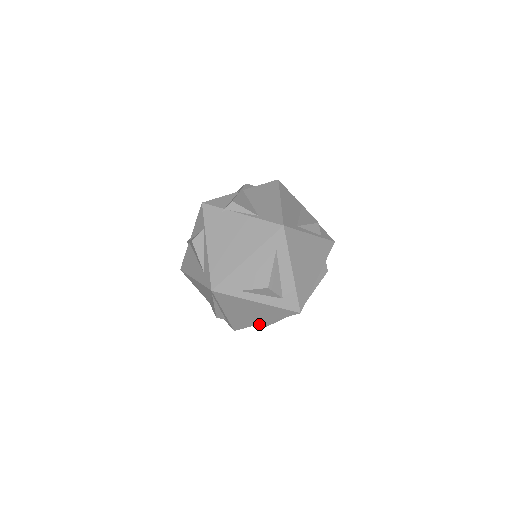
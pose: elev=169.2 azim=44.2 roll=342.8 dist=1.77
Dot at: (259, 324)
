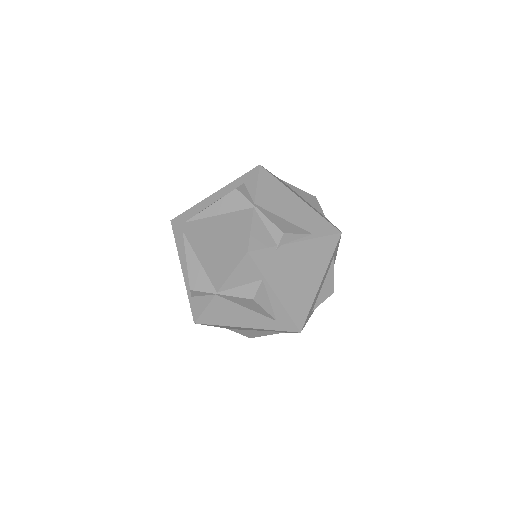
Dot at: occluded
